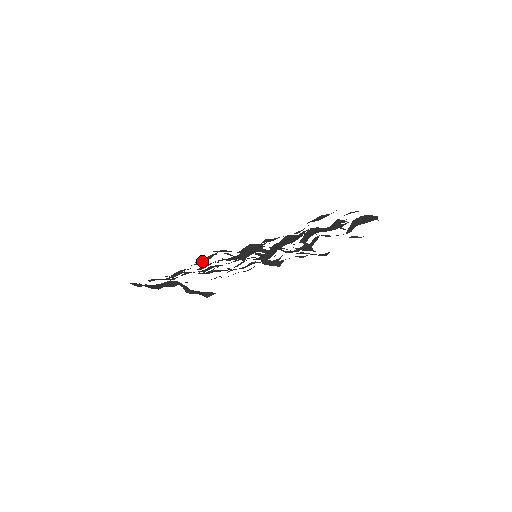
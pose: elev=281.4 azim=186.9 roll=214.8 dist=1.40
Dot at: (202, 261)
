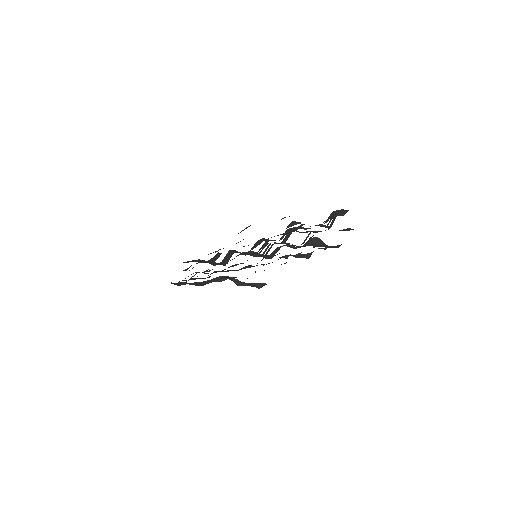
Dot at: (186, 269)
